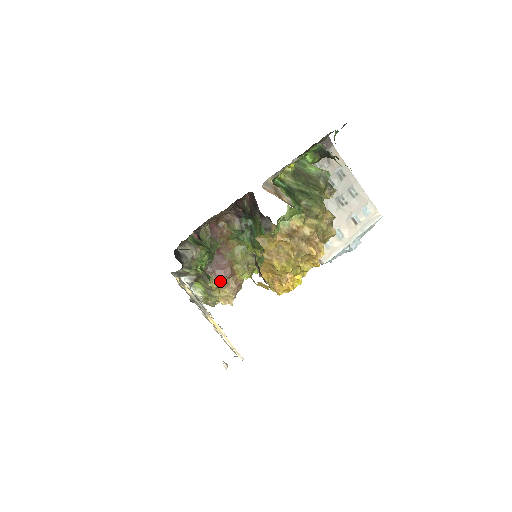
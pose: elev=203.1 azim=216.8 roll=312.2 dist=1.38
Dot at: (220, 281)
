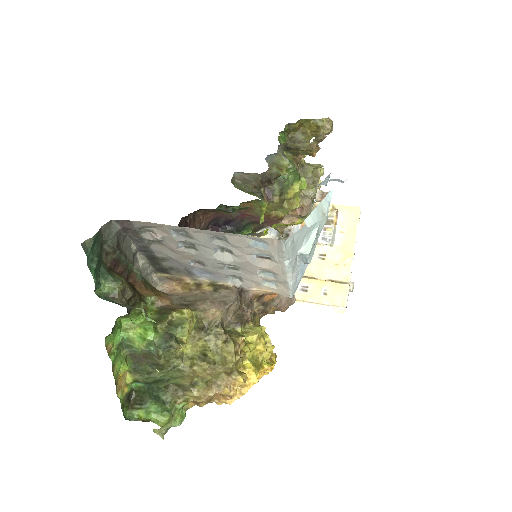
Dot at: (279, 227)
